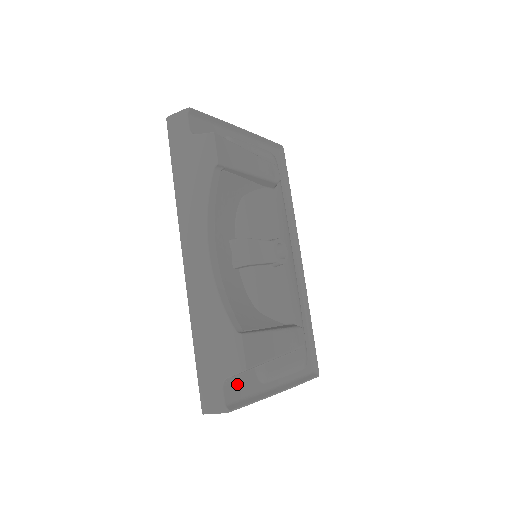
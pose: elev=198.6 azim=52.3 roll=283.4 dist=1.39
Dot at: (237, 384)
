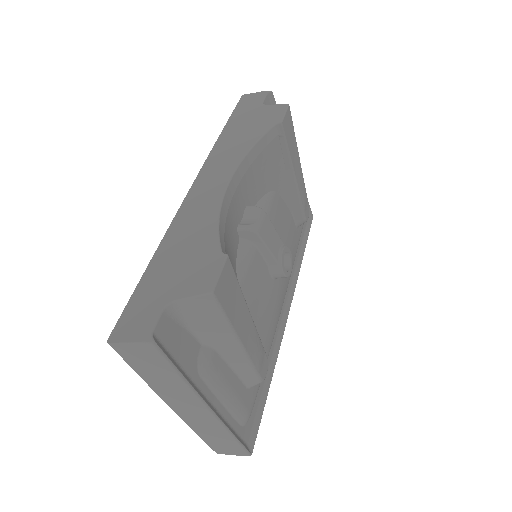
Dot at: (177, 332)
